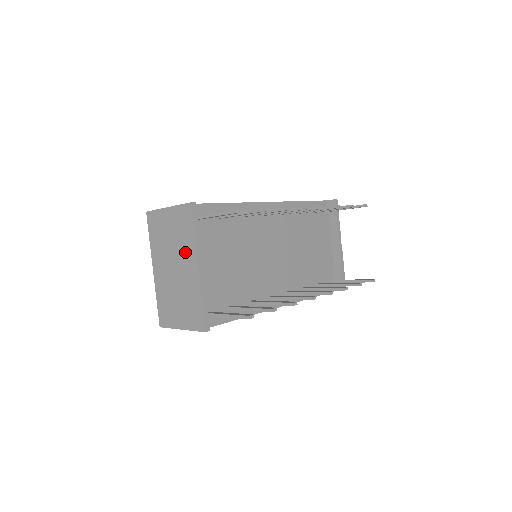
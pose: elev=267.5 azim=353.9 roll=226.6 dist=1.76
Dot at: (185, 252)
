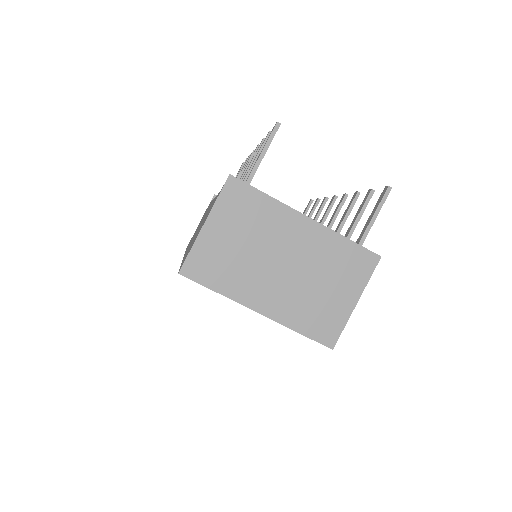
Dot at: (277, 228)
